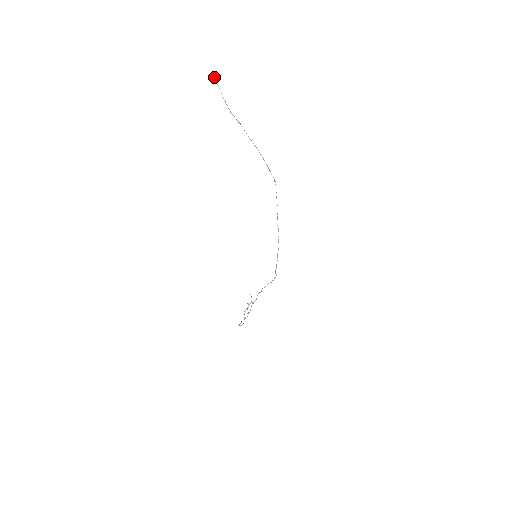
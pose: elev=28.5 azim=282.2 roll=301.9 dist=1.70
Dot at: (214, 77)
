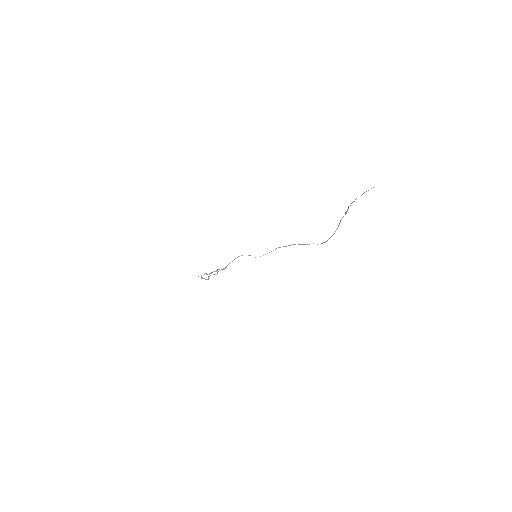
Dot at: occluded
